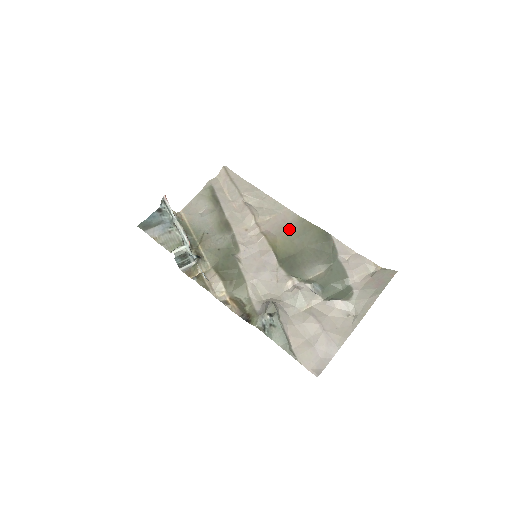
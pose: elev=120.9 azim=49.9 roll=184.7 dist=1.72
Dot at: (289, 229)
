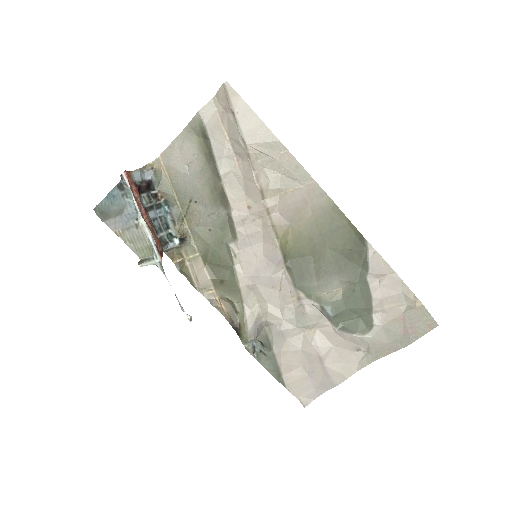
Dot at: (310, 216)
